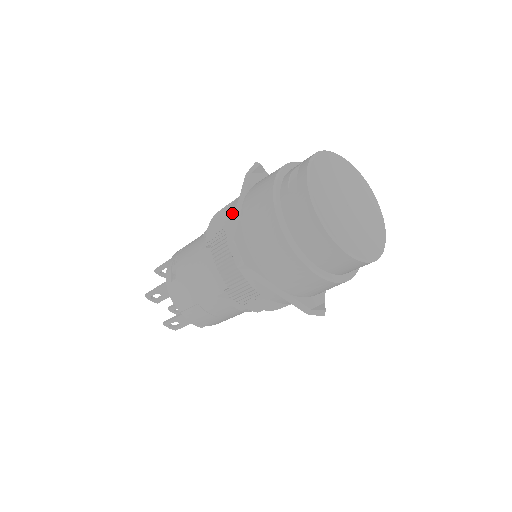
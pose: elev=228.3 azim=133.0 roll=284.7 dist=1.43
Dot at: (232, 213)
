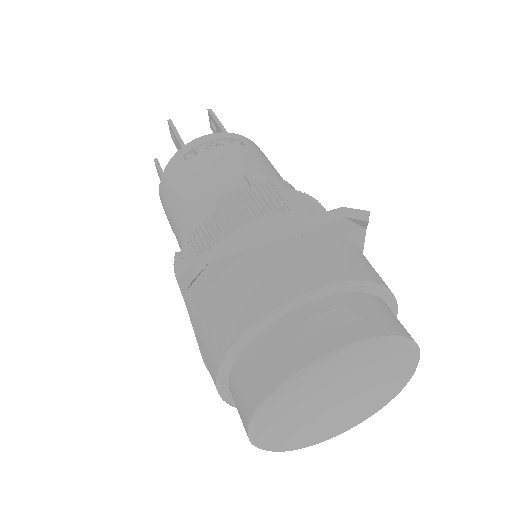
Dot at: (263, 226)
